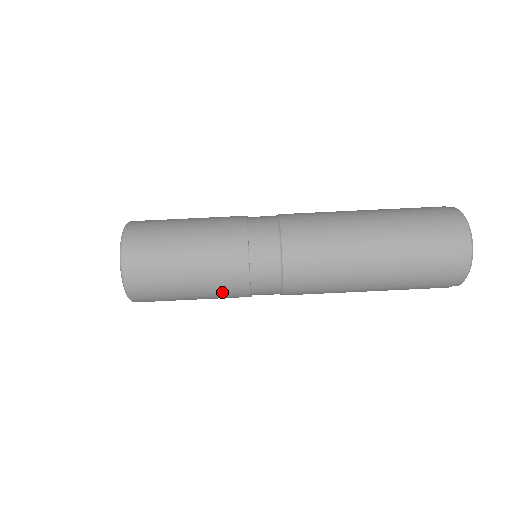
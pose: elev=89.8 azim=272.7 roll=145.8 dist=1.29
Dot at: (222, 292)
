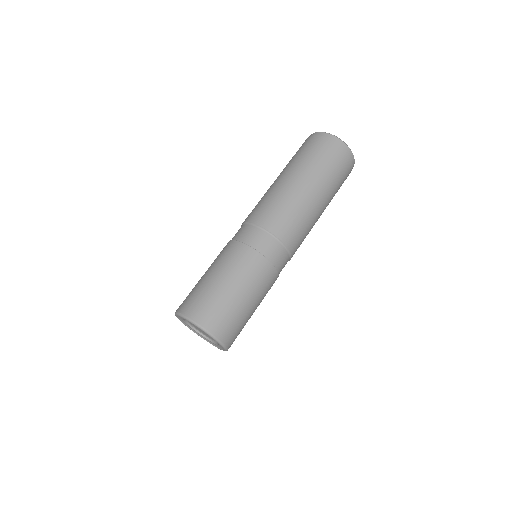
Dot at: (239, 264)
